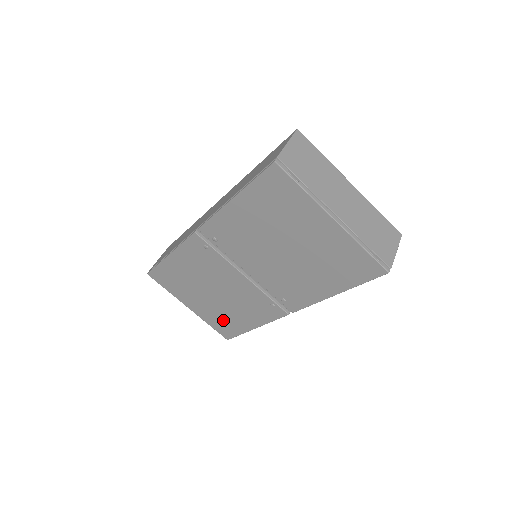
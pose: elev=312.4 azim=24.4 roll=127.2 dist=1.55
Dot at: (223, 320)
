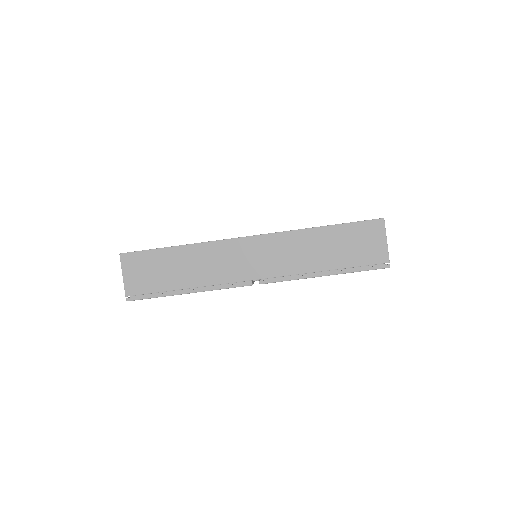
Dot at: occluded
